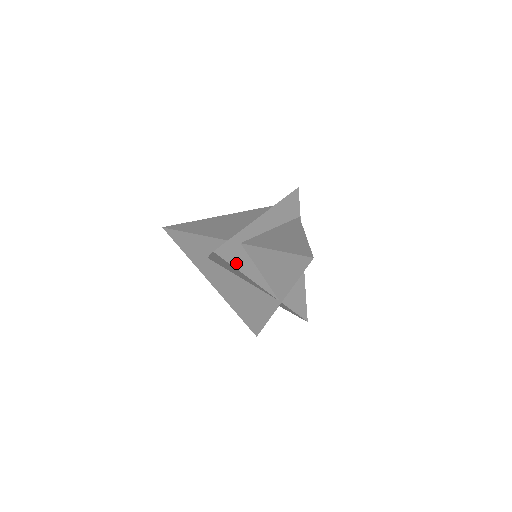
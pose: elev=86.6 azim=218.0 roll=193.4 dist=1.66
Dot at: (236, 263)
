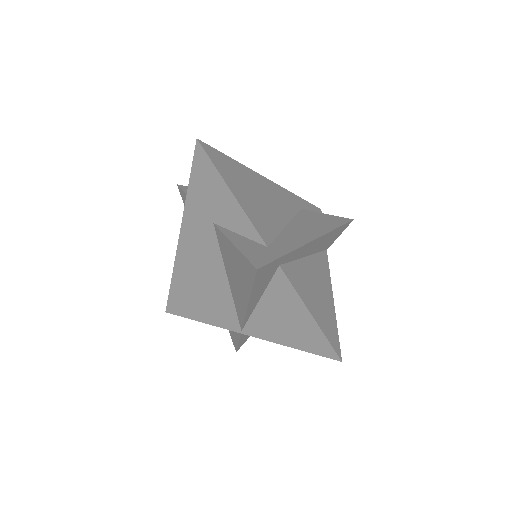
Dot at: (257, 286)
